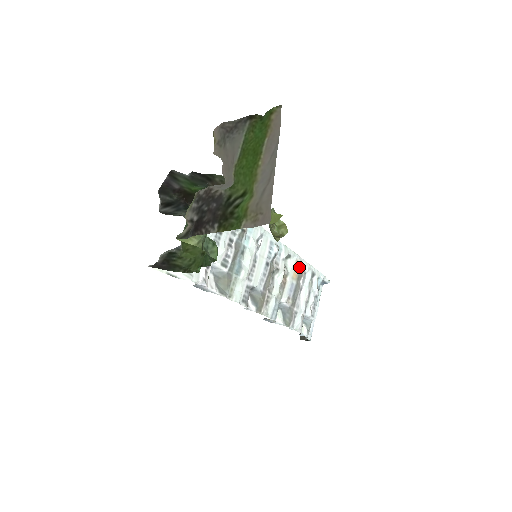
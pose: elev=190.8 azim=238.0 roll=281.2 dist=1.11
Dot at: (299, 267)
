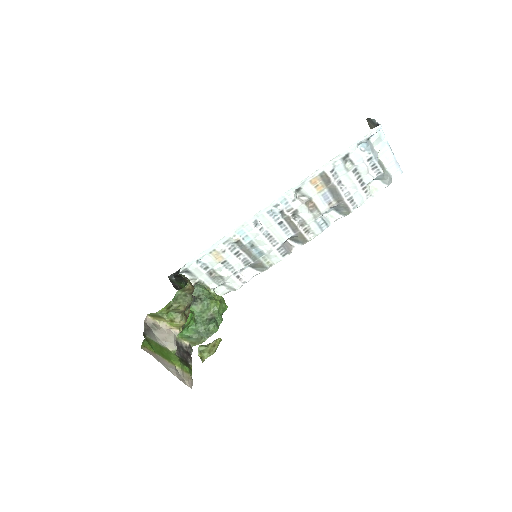
Dot at: (319, 179)
